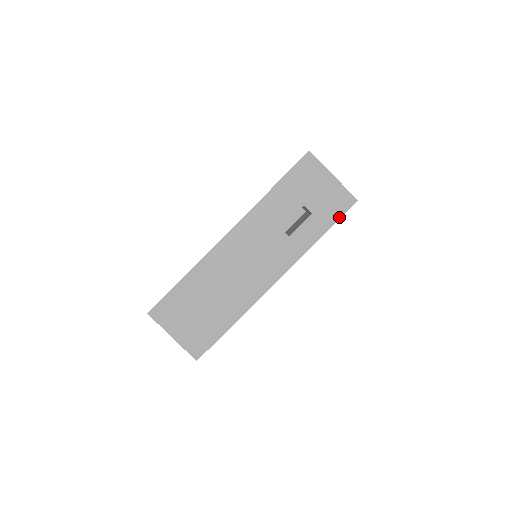
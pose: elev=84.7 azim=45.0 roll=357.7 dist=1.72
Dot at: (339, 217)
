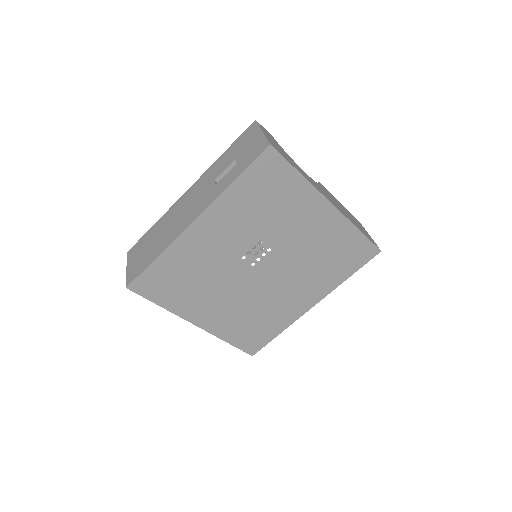
Dot at: (252, 161)
